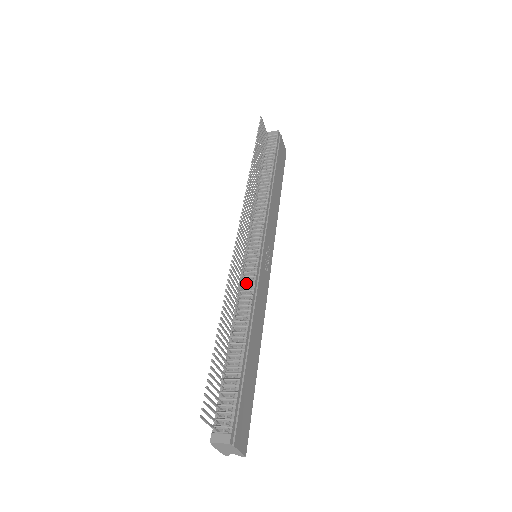
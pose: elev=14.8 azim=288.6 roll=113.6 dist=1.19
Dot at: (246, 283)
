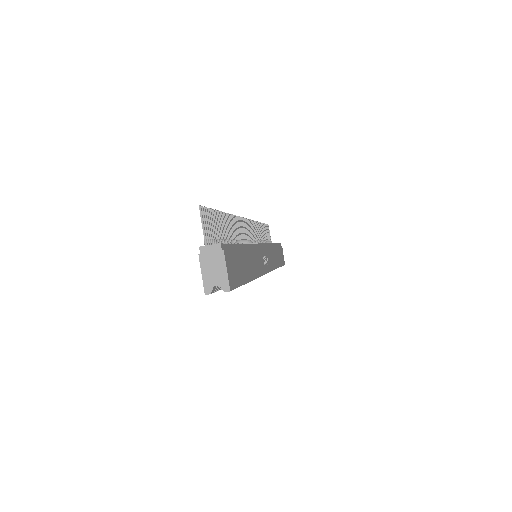
Dot at: occluded
